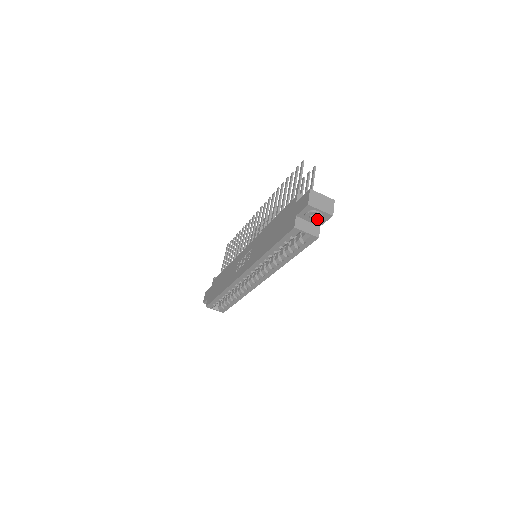
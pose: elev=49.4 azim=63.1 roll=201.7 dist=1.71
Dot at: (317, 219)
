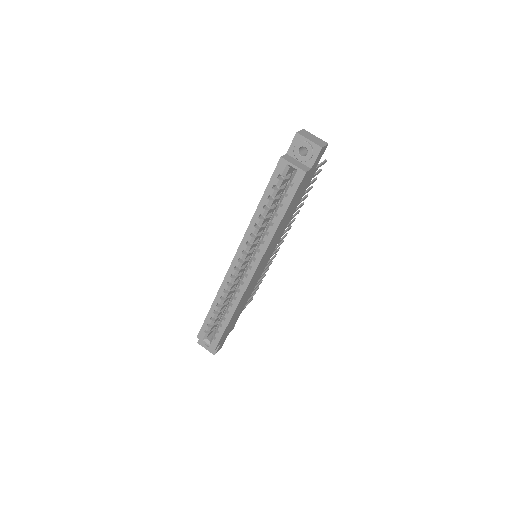
Dot at: occluded
